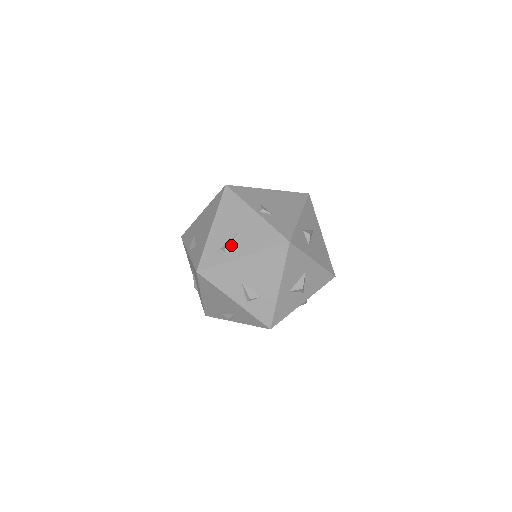
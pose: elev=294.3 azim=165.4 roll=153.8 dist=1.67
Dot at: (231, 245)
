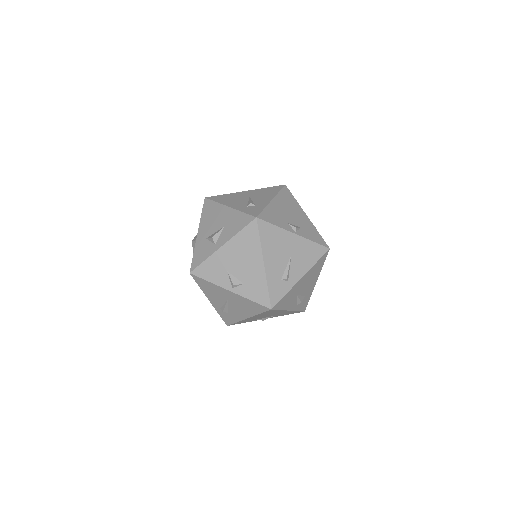
Dot at: (289, 272)
